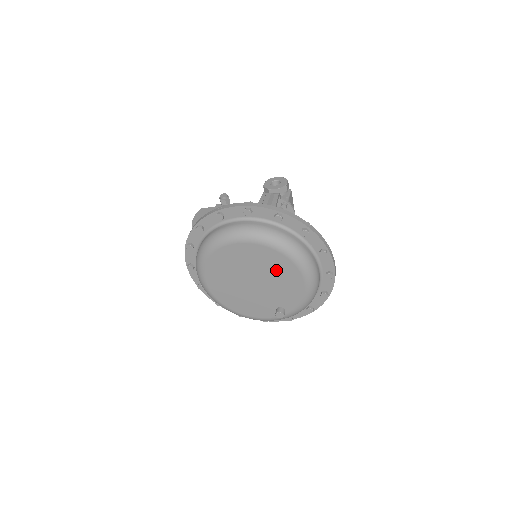
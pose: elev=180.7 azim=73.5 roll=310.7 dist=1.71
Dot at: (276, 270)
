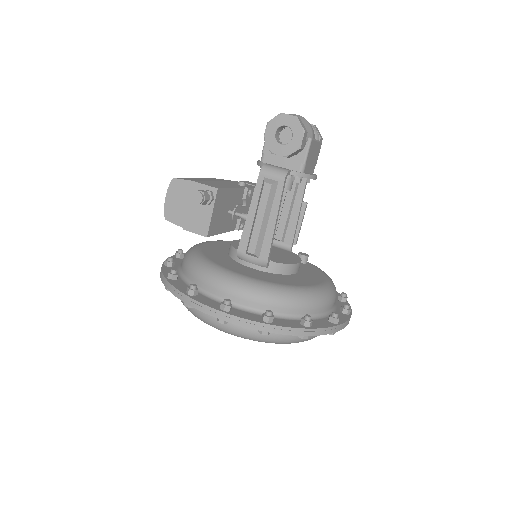
Dot at: occluded
